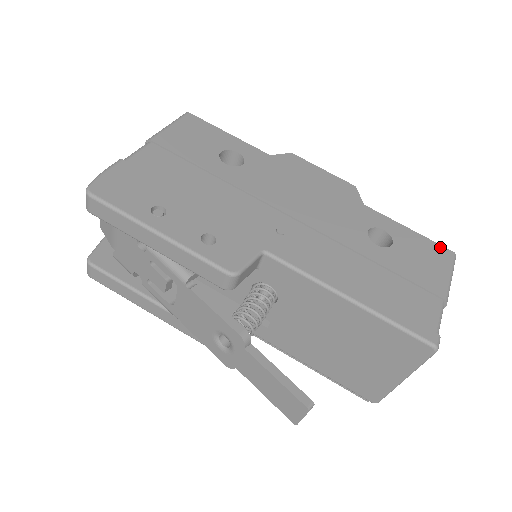
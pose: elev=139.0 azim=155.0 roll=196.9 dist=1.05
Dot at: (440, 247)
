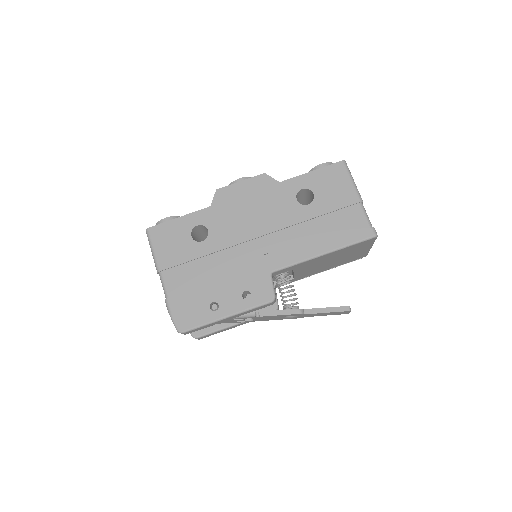
Dot at: (334, 166)
